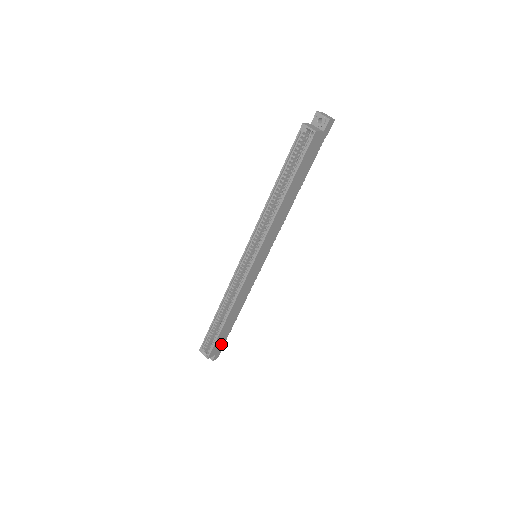
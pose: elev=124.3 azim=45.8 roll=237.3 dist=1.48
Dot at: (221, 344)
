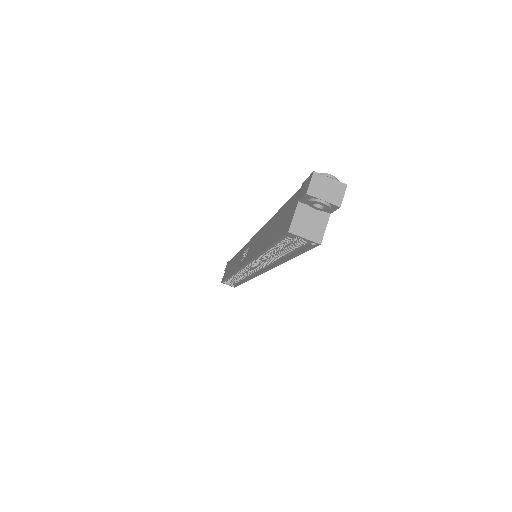
Dot at: occluded
